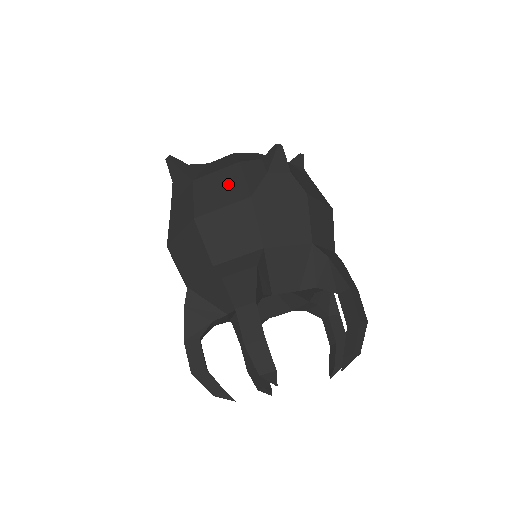
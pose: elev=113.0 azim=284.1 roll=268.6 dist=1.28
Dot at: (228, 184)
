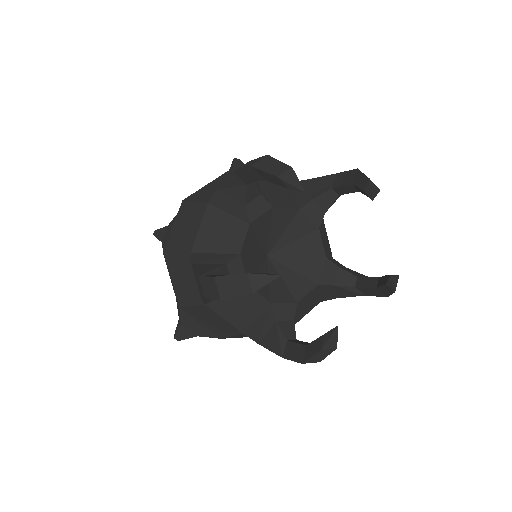
Dot at: occluded
